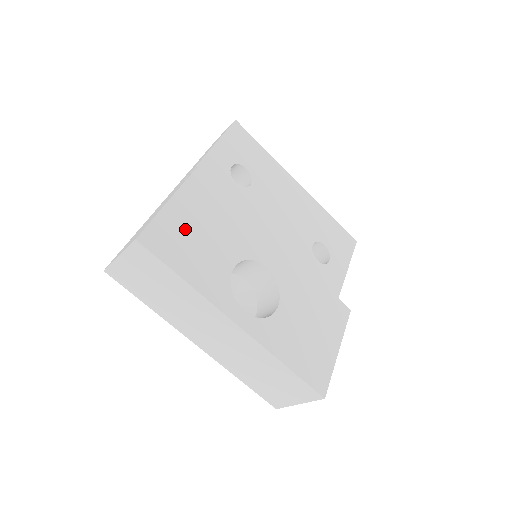
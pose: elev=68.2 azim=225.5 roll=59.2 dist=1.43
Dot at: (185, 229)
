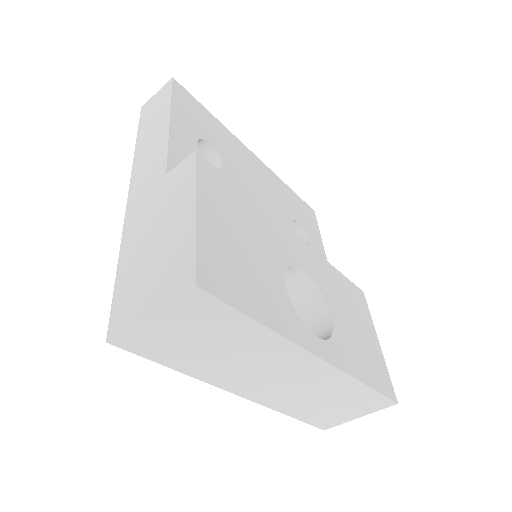
Dot at: (228, 248)
